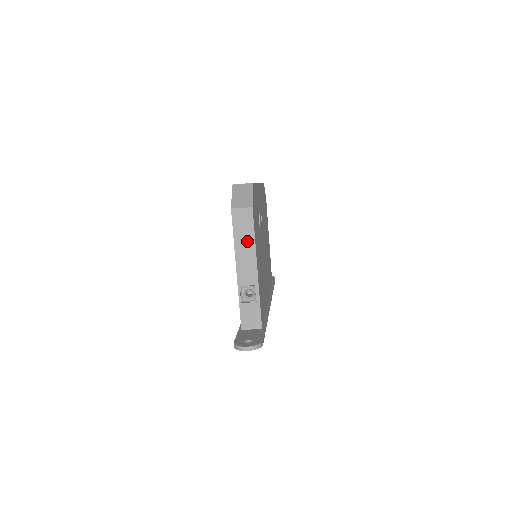
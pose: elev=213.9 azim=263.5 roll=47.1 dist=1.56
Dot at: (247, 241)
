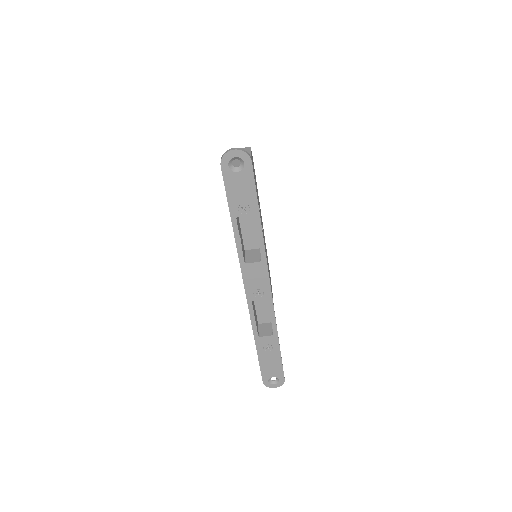
Dot at: occluded
